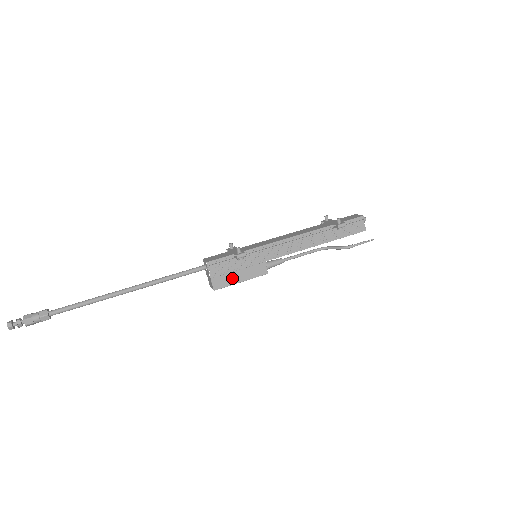
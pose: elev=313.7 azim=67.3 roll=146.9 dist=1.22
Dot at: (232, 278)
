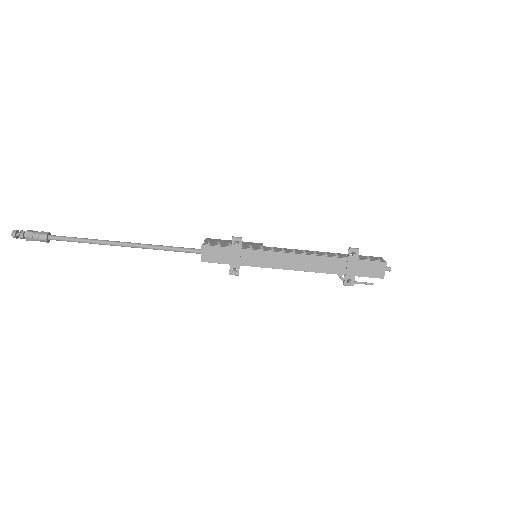
Dot at: occluded
